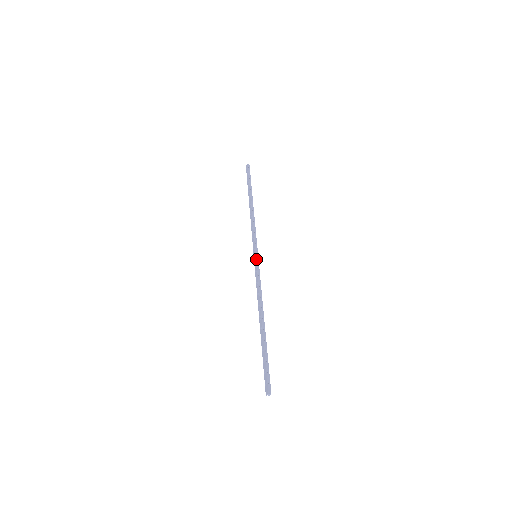
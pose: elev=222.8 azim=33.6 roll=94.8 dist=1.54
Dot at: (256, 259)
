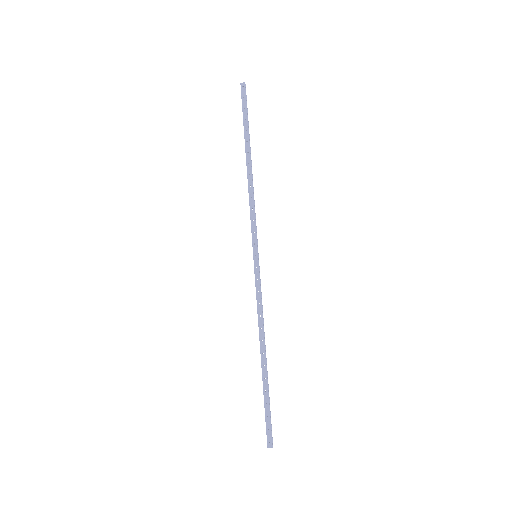
Dot at: occluded
